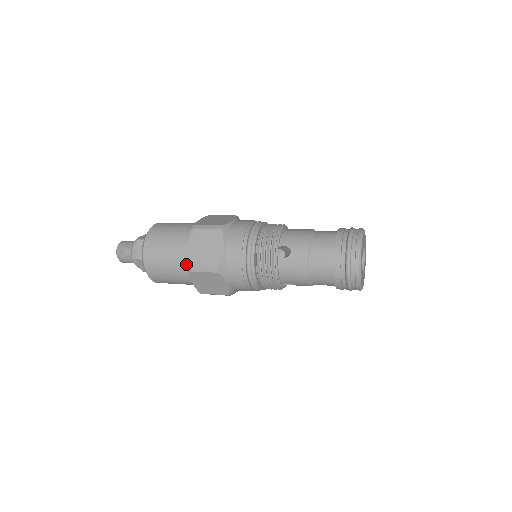
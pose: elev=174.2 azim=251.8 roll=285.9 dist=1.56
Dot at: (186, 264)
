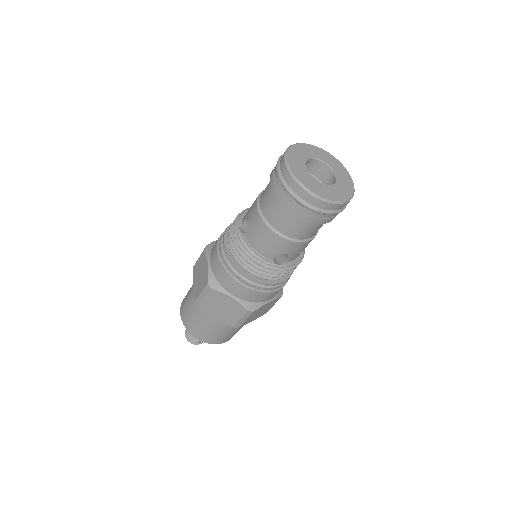
Dot at: occluded
